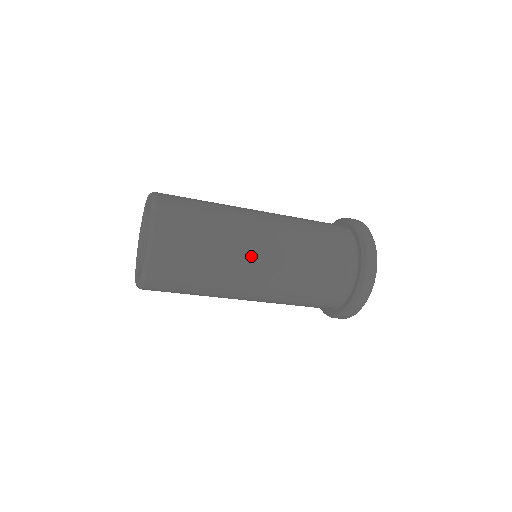
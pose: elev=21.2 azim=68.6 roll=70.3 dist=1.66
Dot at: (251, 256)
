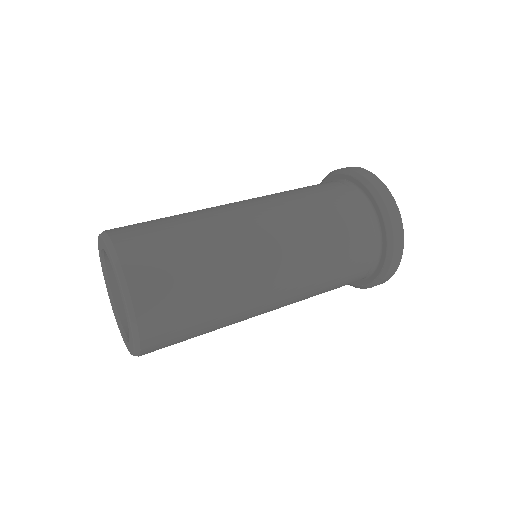
Dot at: (260, 300)
